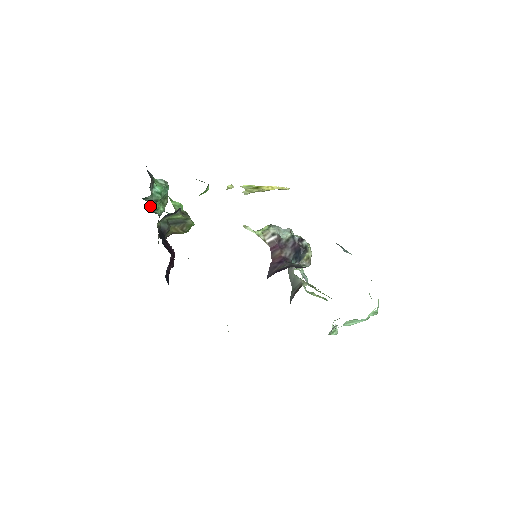
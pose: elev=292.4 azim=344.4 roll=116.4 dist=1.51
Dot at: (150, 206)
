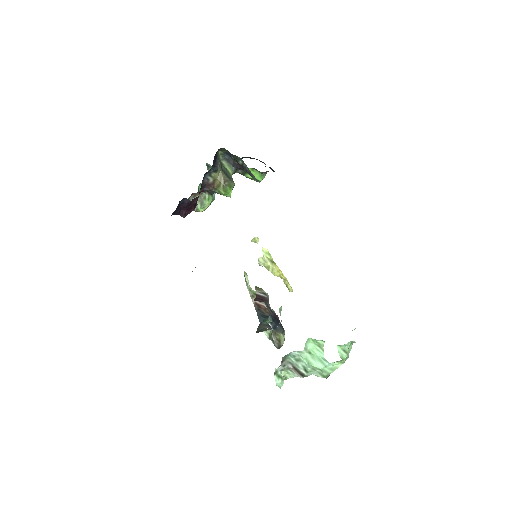
Dot at: occluded
